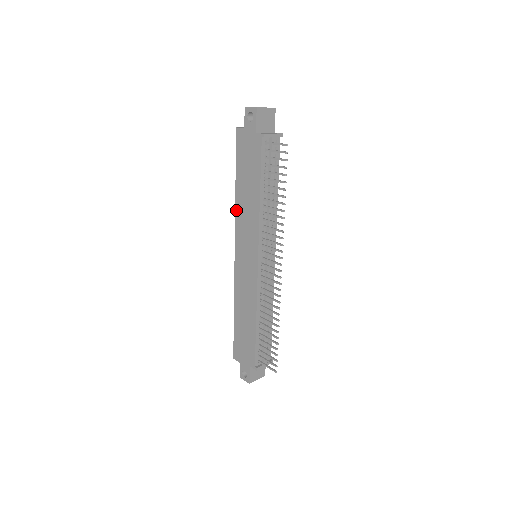
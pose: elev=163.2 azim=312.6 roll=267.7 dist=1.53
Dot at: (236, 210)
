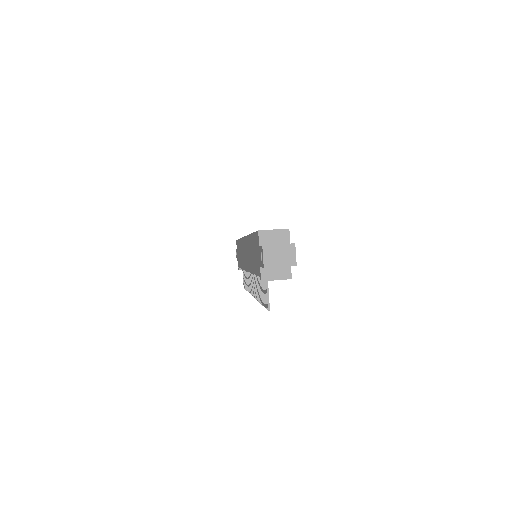
Dot at: (248, 237)
